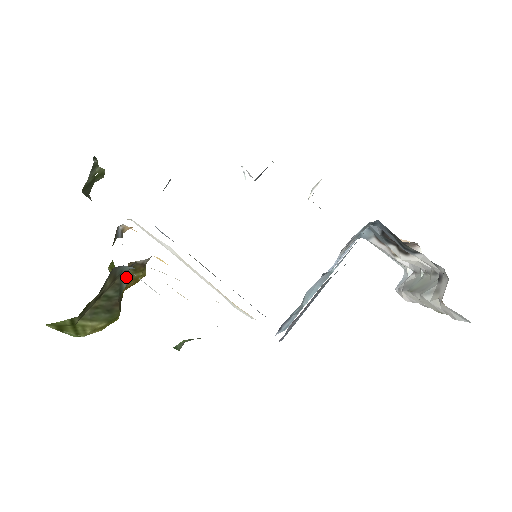
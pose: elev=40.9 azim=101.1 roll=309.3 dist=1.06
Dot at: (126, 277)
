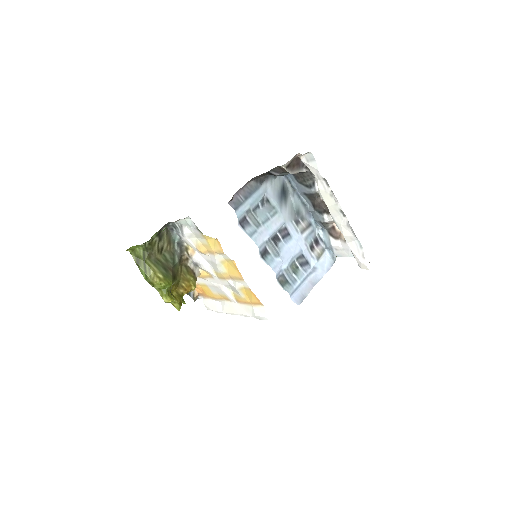
Dot at: (178, 255)
